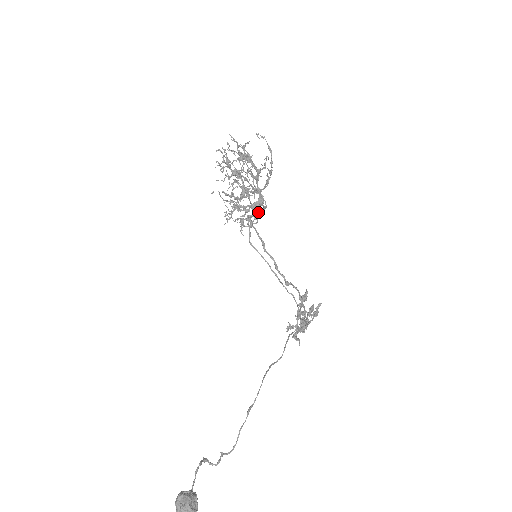
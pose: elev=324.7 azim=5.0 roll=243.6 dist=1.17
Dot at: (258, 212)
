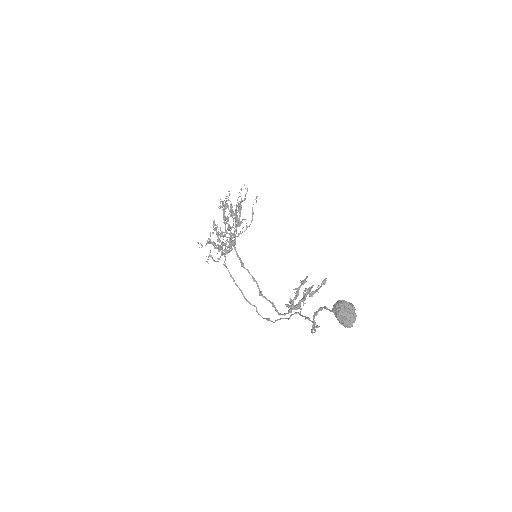
Dot at: (227, 250)
